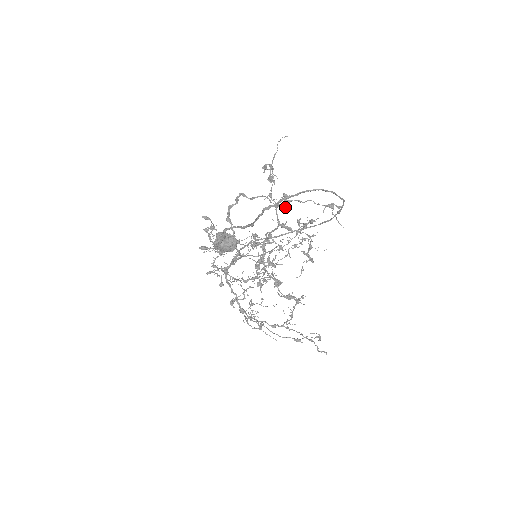
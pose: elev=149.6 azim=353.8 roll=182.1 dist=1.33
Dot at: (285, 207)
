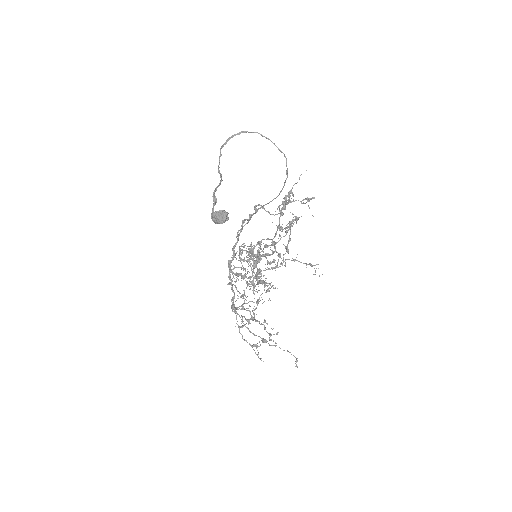
Dot at: (282, 209)
